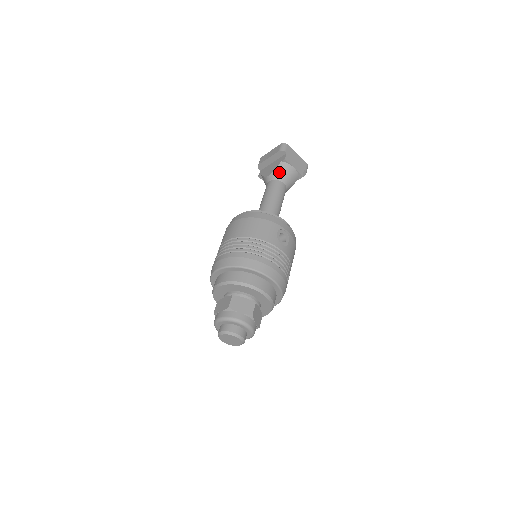
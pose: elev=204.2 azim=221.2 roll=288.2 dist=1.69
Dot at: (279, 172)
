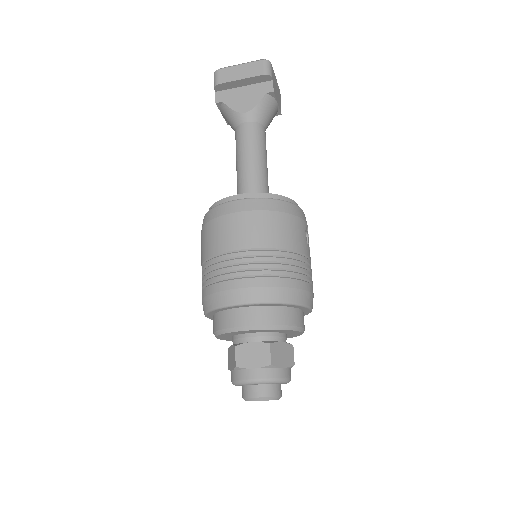
Dot at: (262, 110)
